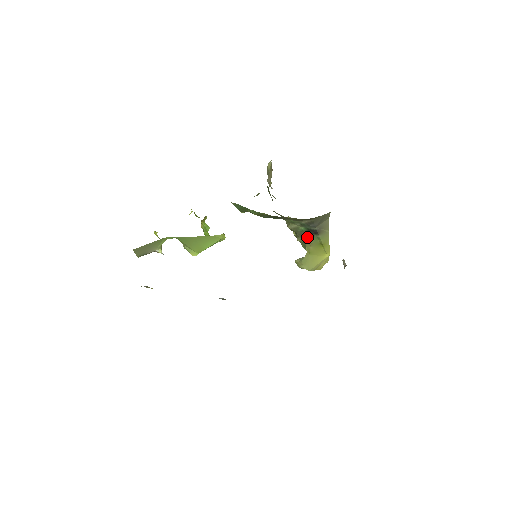
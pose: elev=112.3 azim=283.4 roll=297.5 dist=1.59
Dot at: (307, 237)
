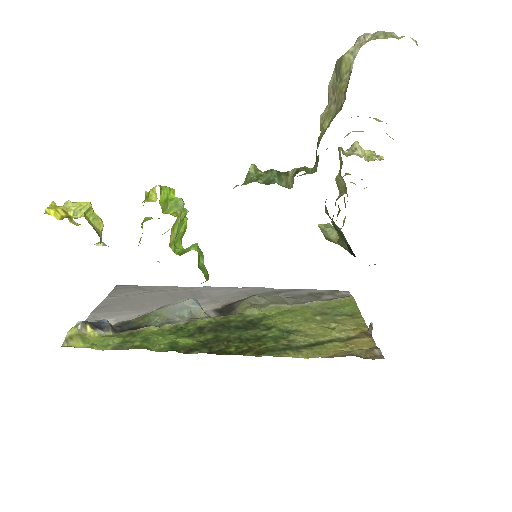
Dot at: (346, 245)
